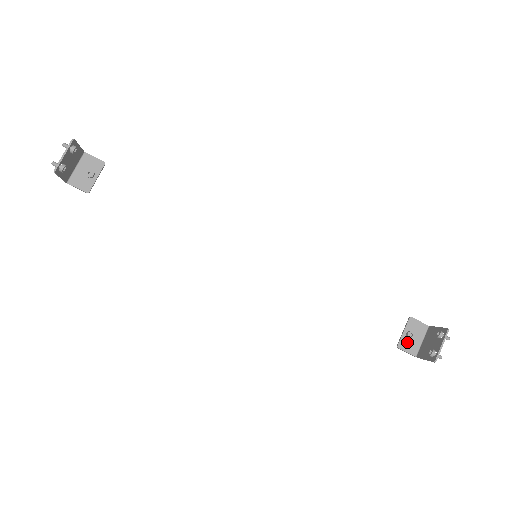
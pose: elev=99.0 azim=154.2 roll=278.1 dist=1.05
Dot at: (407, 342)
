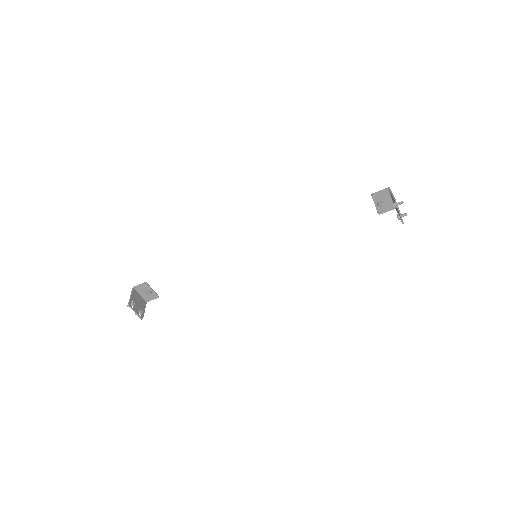
Dot at: (382, 207)
